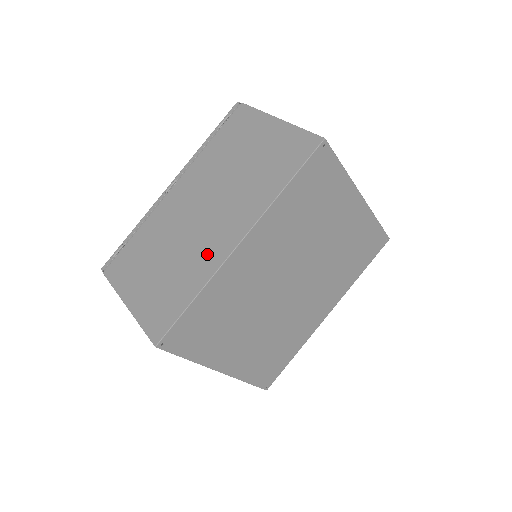
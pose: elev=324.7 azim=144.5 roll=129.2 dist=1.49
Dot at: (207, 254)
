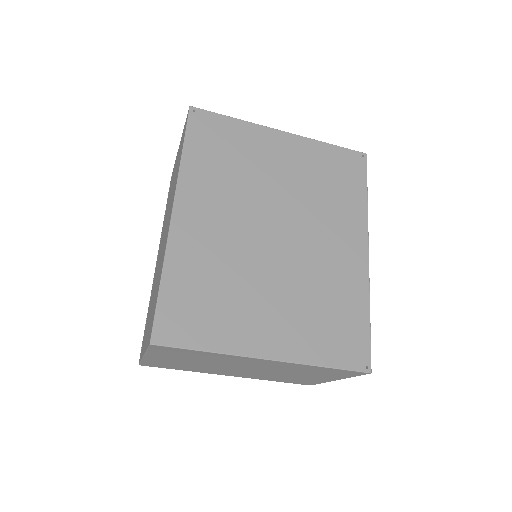
Dot at: (164, 248)
